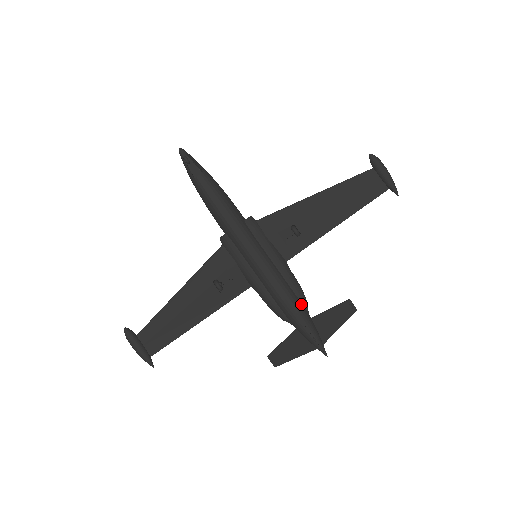
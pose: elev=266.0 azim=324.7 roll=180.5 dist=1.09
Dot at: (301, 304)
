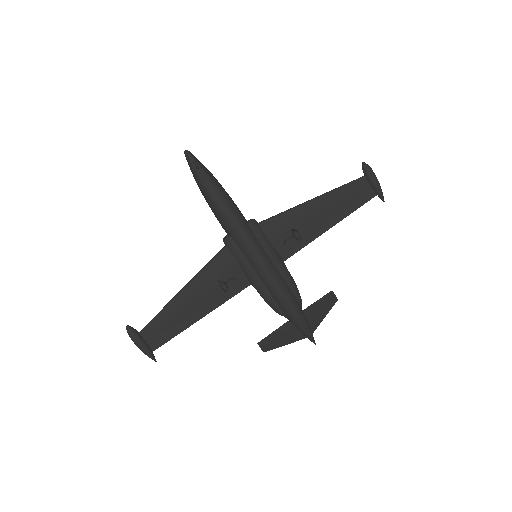
Dot at: (297, 300)
